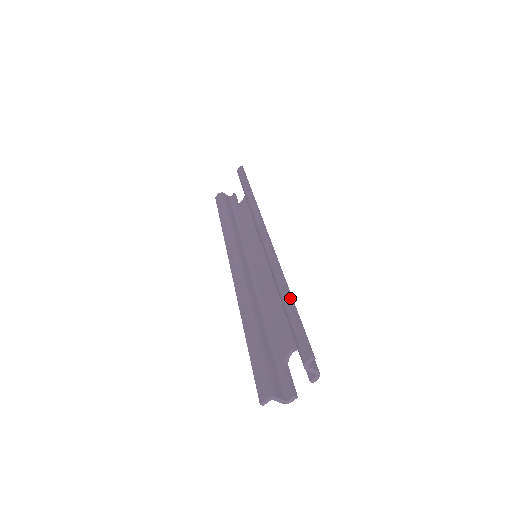
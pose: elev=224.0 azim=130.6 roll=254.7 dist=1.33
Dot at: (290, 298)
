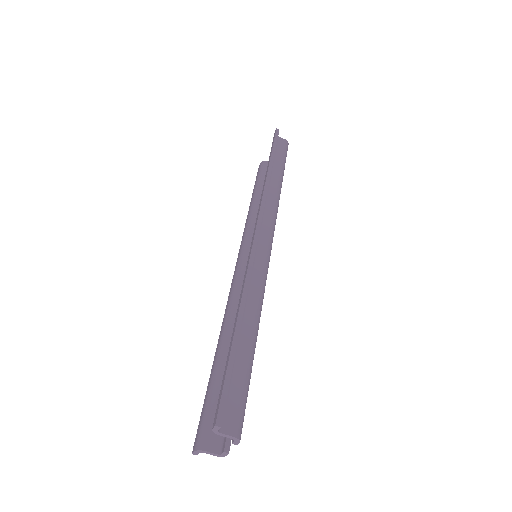
Dot at: (234, 335)
